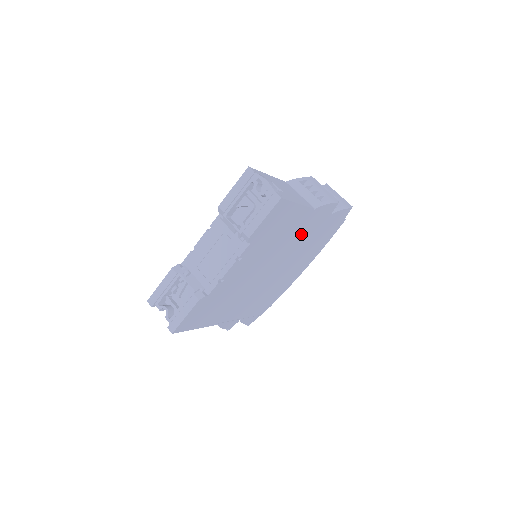
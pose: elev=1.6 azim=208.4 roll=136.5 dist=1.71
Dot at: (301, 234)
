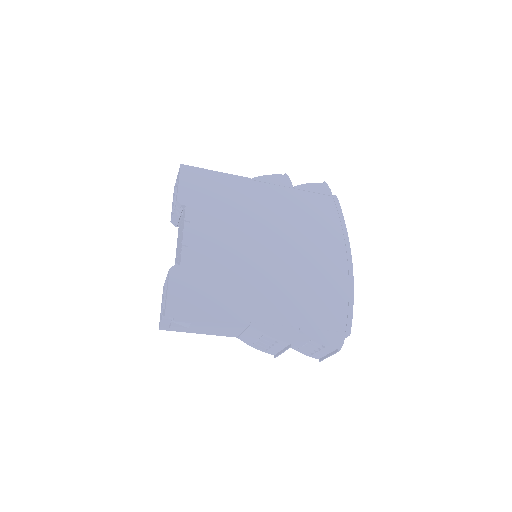
Dot at: (267, 206)
